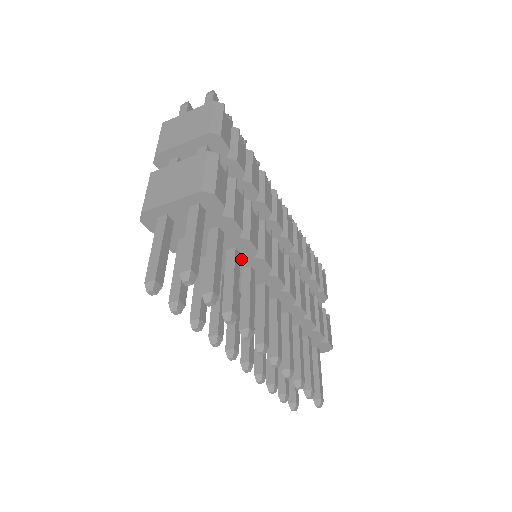
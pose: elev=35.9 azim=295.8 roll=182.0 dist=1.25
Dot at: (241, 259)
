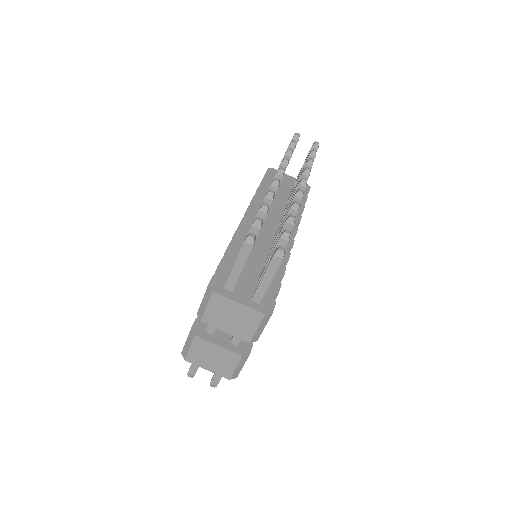
Dot at: occluded
